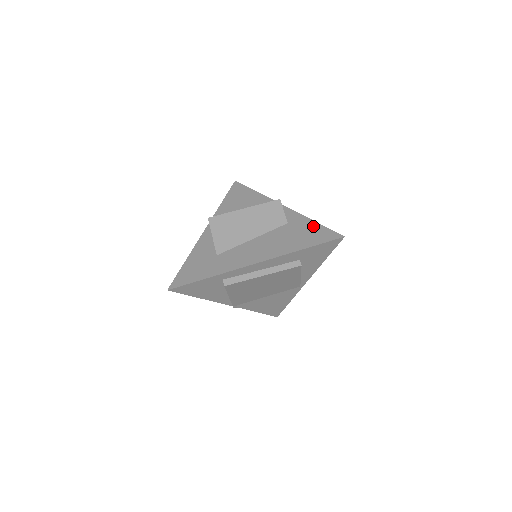
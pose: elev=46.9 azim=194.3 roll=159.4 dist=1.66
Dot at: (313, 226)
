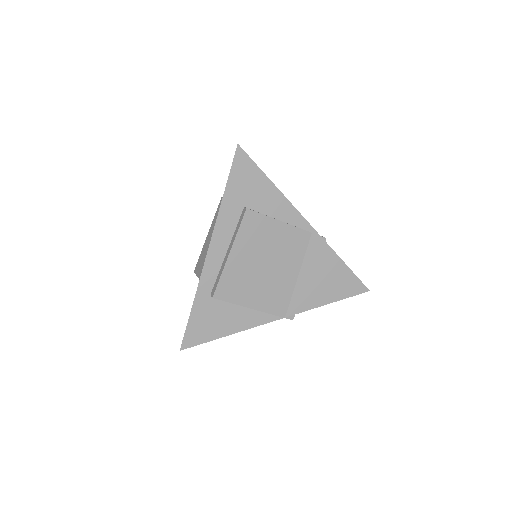
Dot at: occluded
